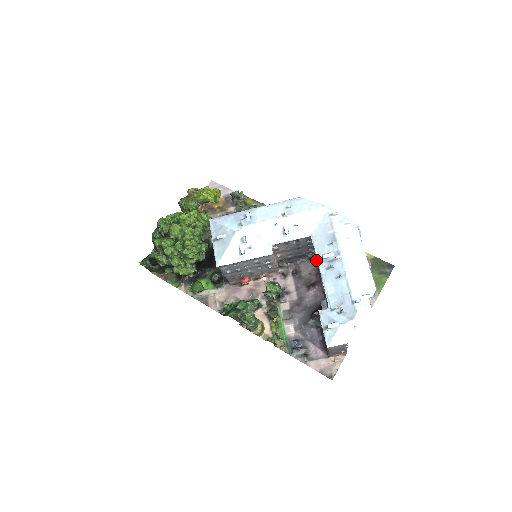
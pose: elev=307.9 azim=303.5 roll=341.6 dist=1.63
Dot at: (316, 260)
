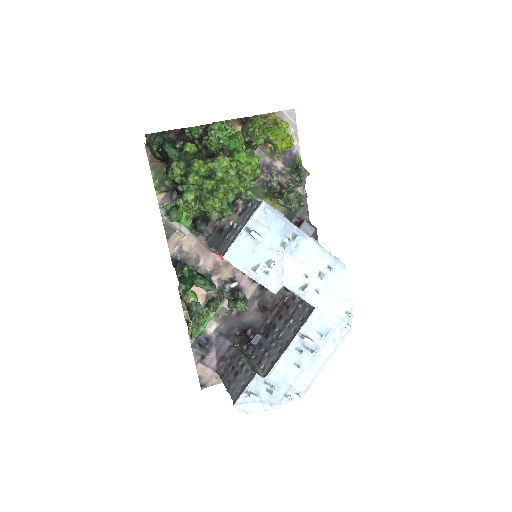
Dot at: (290, 302)
